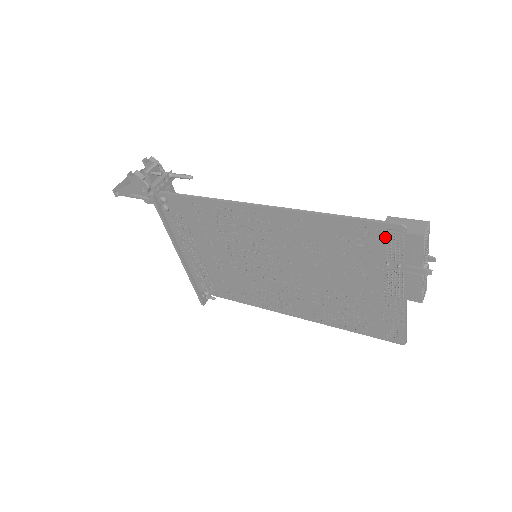
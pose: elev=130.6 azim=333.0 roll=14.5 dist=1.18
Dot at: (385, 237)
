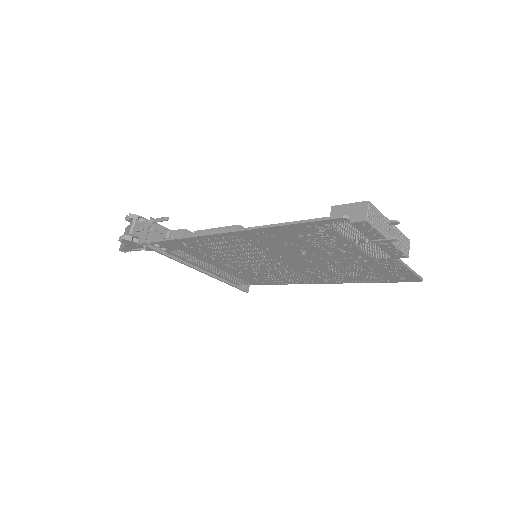
Dot at: (337, 227)
